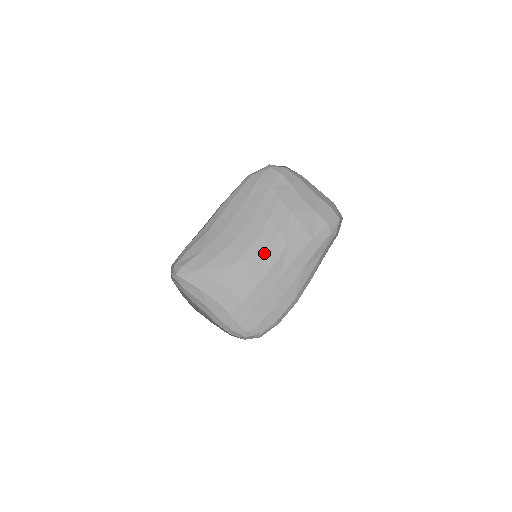
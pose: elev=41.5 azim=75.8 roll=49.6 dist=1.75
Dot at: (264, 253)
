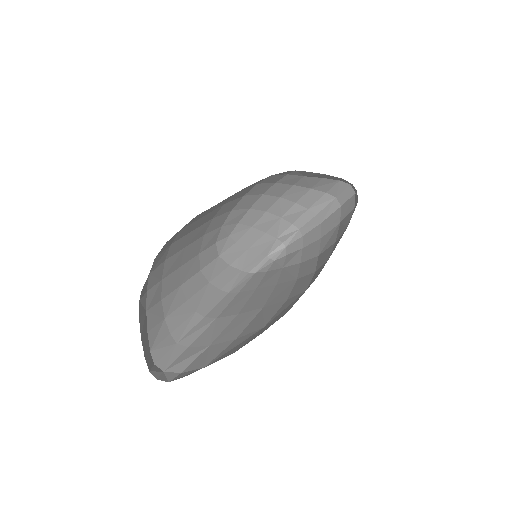
Dot at: occluded
